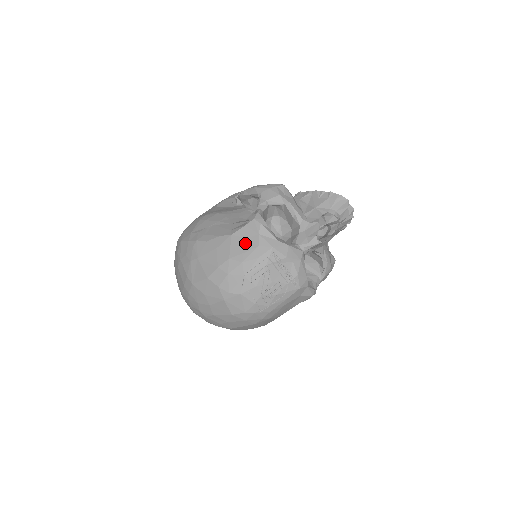
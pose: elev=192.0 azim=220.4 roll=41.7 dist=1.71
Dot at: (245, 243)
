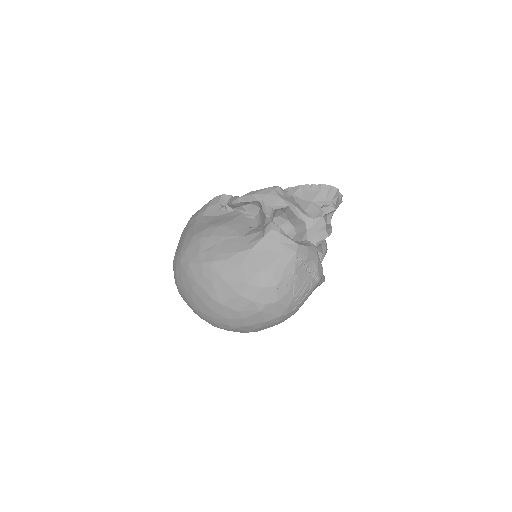
Dot at: (269, 254)
